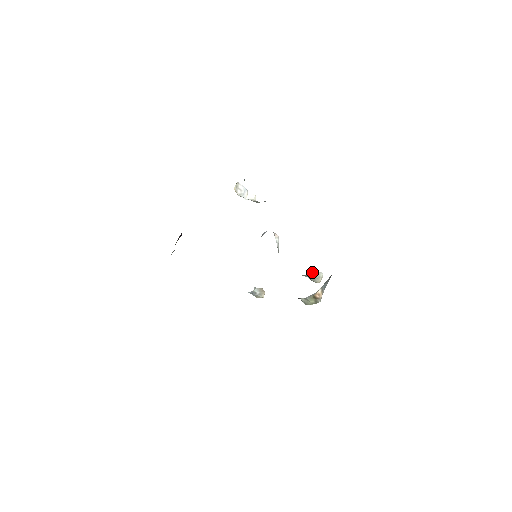
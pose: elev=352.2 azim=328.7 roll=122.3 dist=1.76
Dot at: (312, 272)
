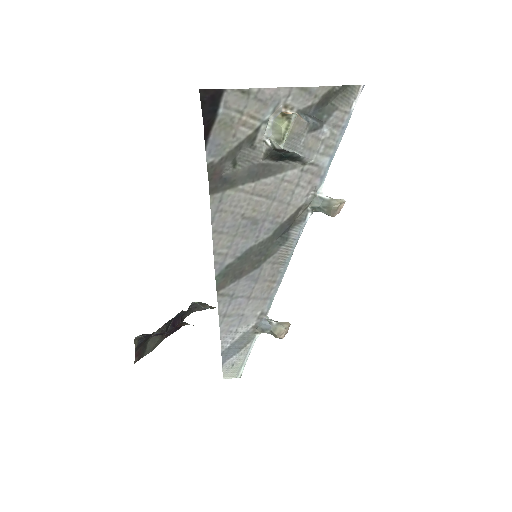
Dot at: (321, 194)
